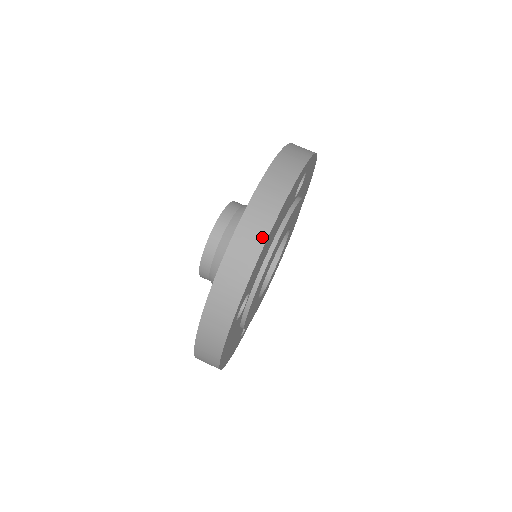
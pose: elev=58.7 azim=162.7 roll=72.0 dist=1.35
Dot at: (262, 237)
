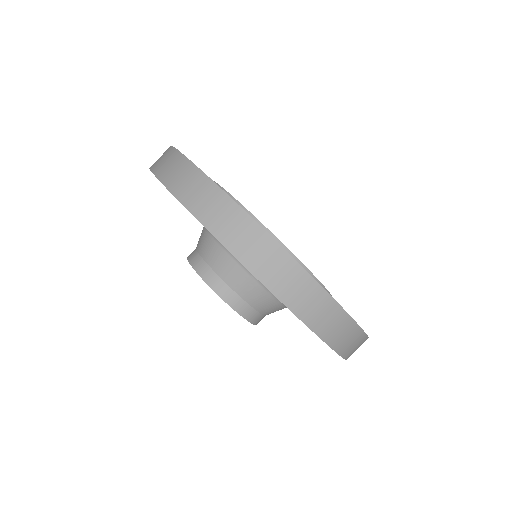
Dot at: (298, 272)
